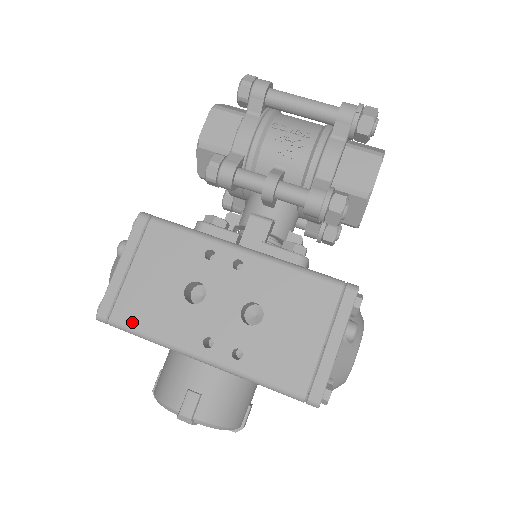
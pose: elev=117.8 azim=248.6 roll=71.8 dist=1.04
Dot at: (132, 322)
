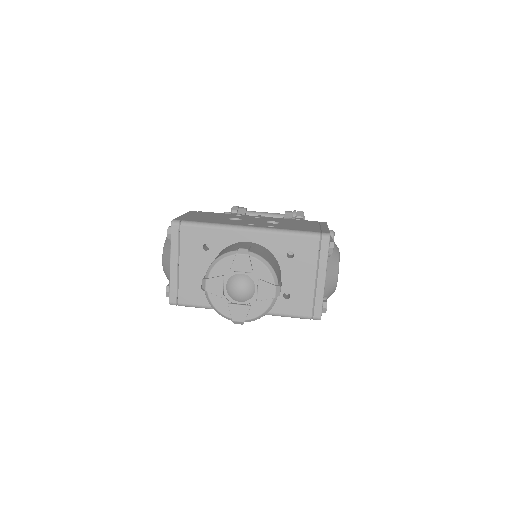
Dot at: (198, 221)
